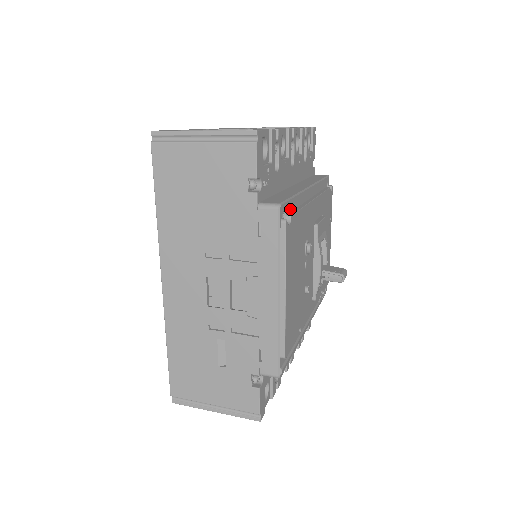
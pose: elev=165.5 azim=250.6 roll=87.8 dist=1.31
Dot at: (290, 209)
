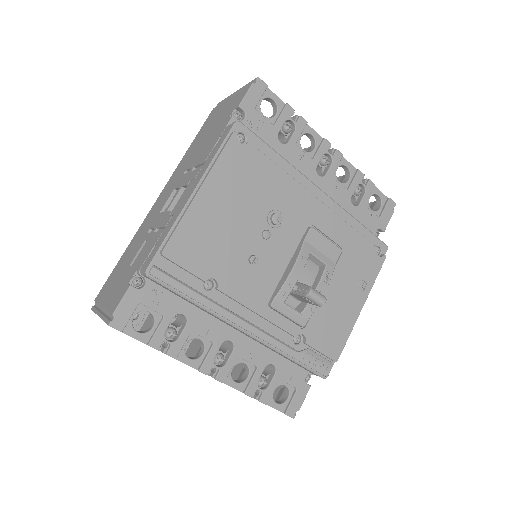
Dot at: (260, 150)
